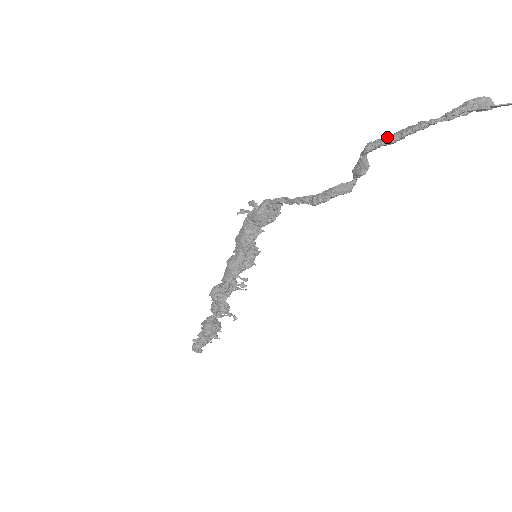
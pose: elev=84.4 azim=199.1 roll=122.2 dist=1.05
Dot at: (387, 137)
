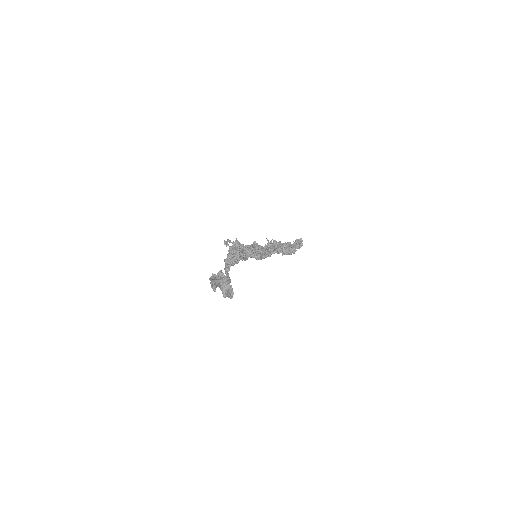
Dot at: occluded
